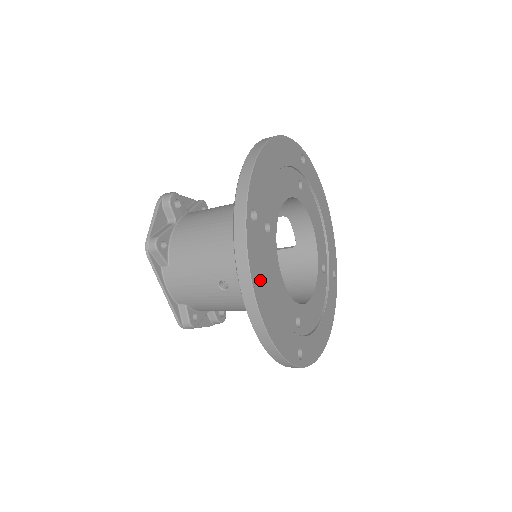
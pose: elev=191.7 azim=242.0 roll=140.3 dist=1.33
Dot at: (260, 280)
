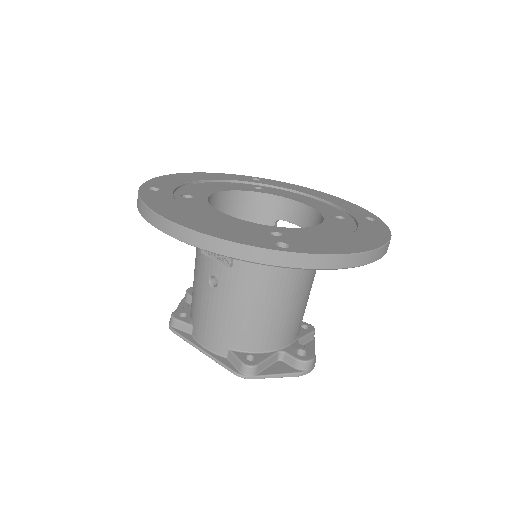
Dot at: (167, 208)
